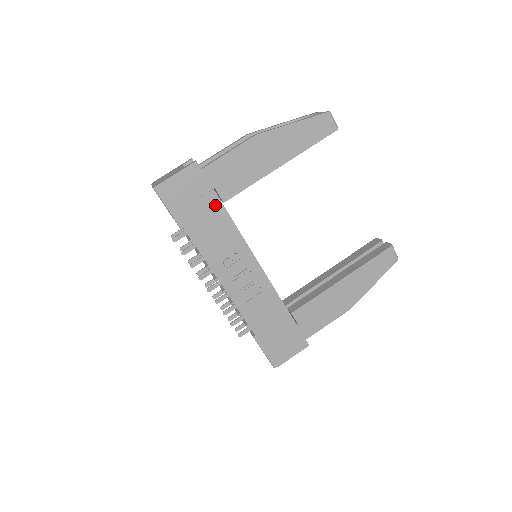
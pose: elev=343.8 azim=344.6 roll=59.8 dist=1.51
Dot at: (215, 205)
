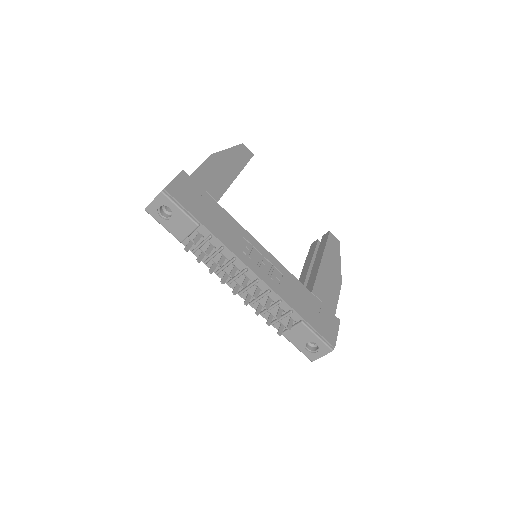
Dot at: (213, 204)
